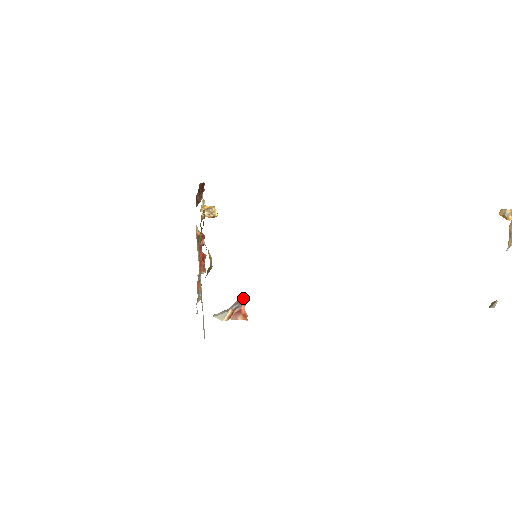
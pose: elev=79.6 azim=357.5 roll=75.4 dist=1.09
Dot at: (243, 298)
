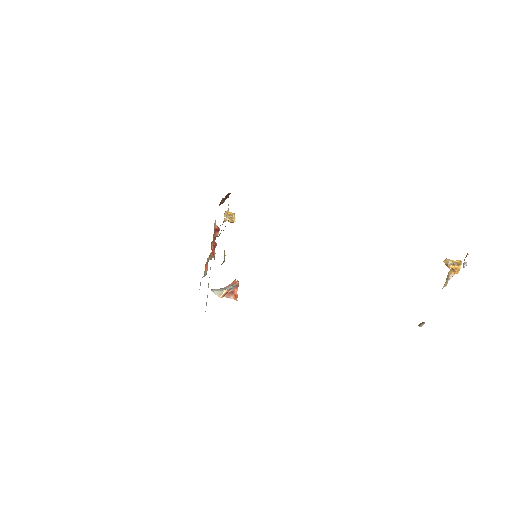
Dot at: (237, 283)
